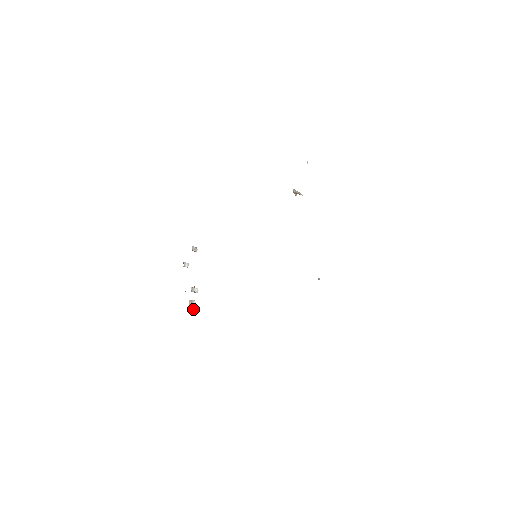
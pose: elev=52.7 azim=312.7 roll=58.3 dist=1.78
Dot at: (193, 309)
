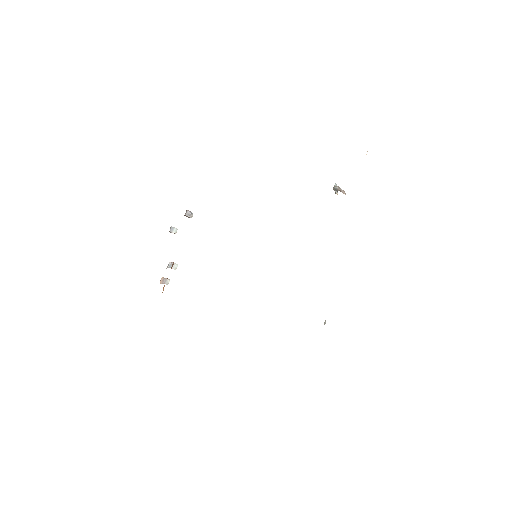
Dot at: occluded
